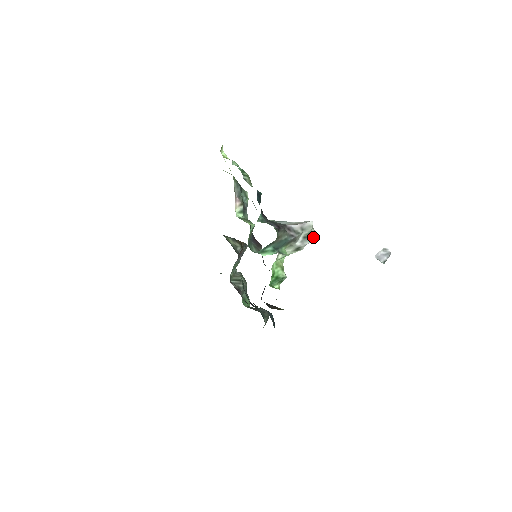
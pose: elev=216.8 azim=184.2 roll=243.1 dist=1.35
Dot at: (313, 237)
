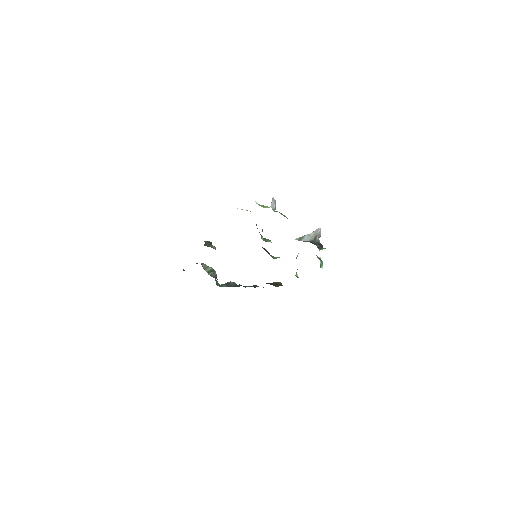
Dot at: occluded
